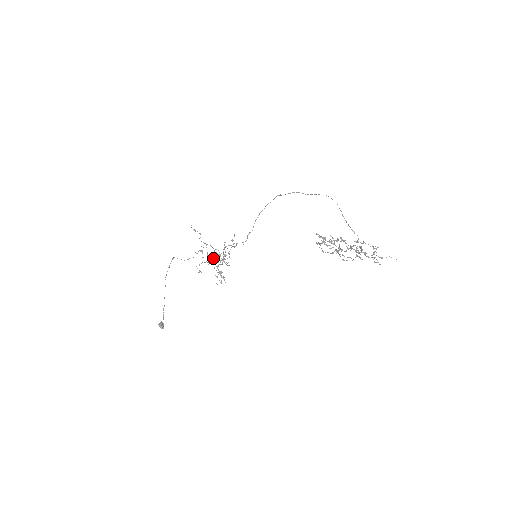
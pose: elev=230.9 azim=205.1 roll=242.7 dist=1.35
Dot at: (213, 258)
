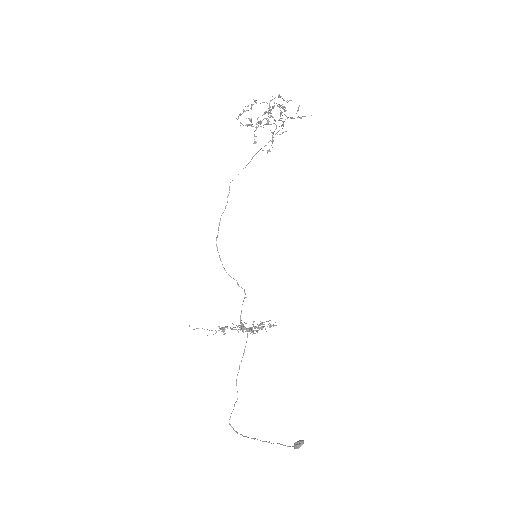
Dot at: (246, 342)
